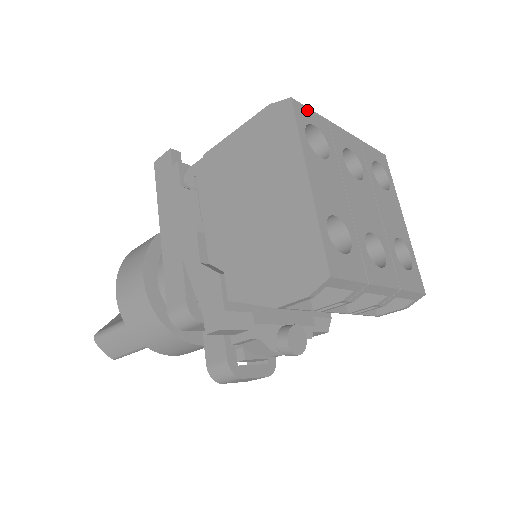
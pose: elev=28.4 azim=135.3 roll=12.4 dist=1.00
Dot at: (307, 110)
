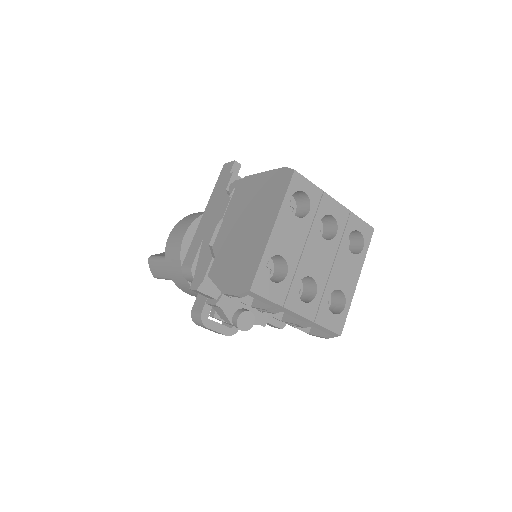
Dot at: (305, 181)
